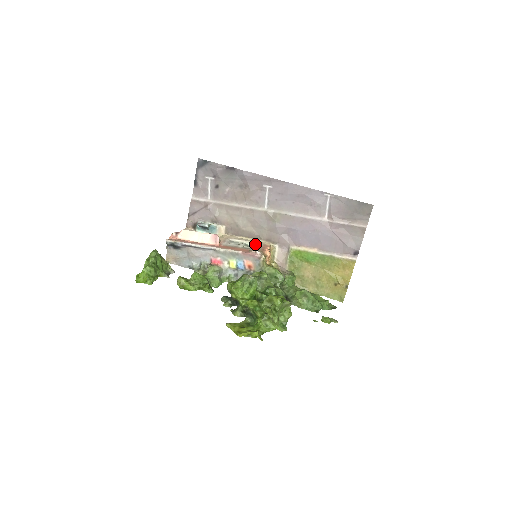
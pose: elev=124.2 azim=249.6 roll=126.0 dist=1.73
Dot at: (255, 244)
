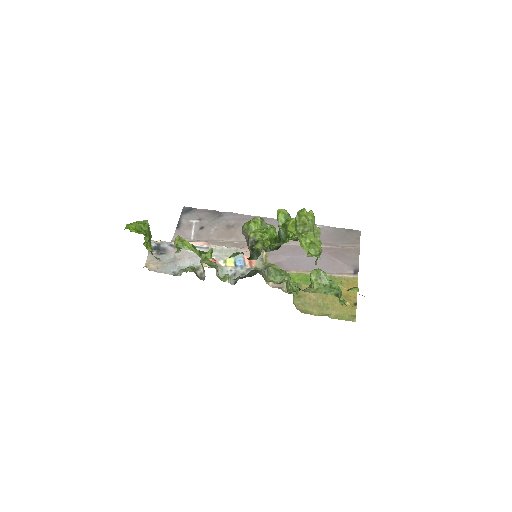
Dot at: occluded
